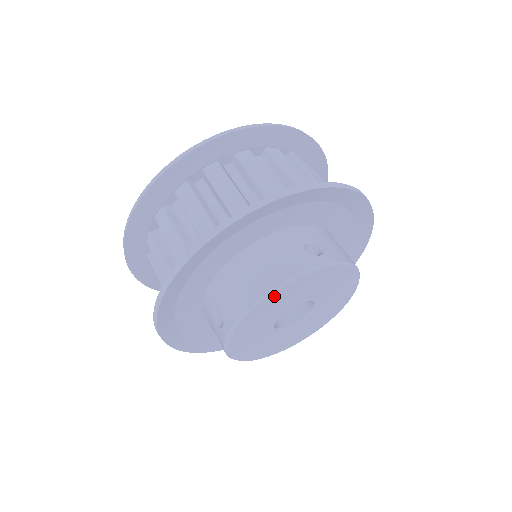
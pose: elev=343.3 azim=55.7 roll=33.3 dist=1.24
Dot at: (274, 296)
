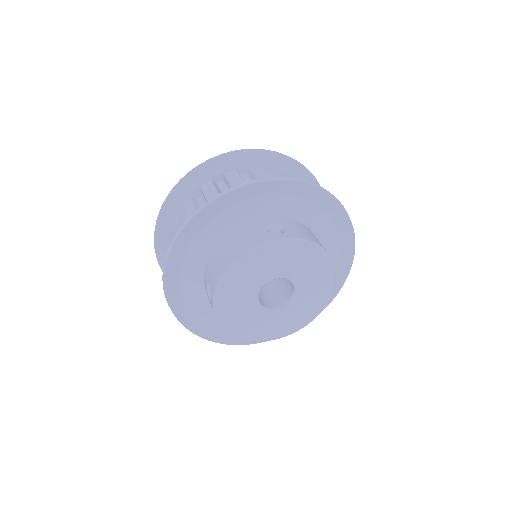
Dot at: (241, 266)
